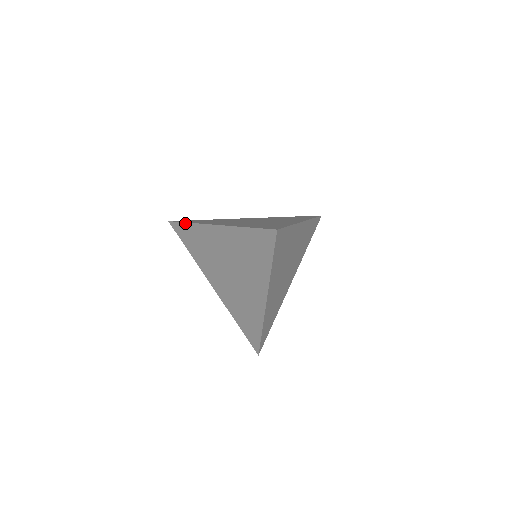
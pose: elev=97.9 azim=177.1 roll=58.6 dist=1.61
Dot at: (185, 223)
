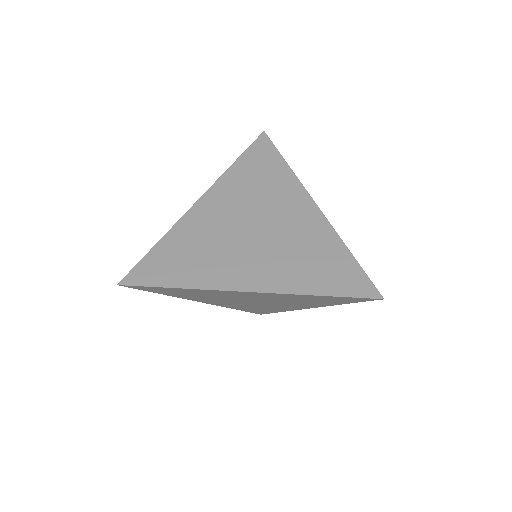
Dot at: (168, 288)
